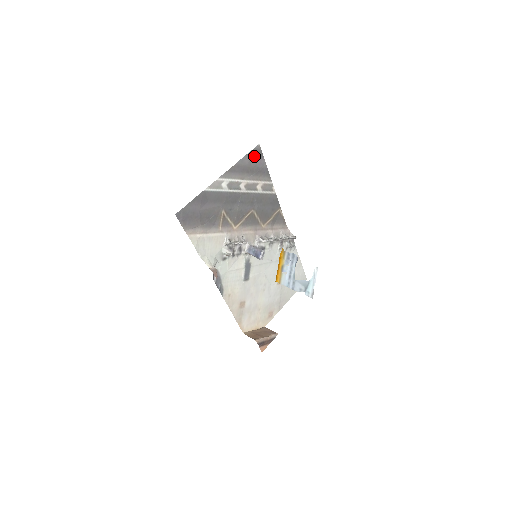
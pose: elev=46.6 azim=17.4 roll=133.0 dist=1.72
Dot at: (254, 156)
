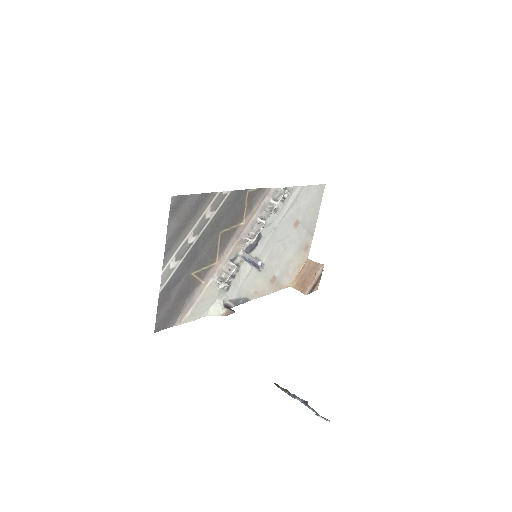
Dot at: (177, 210)
